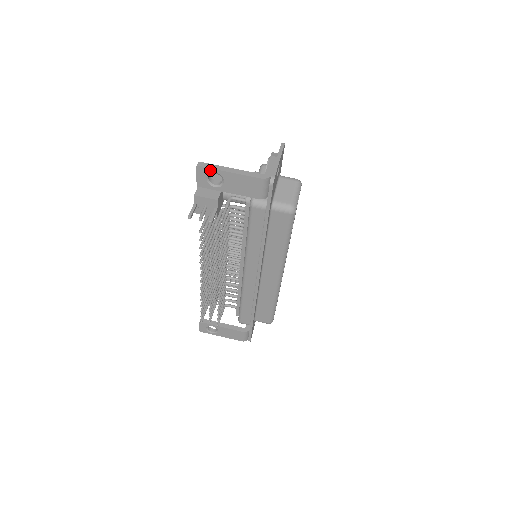
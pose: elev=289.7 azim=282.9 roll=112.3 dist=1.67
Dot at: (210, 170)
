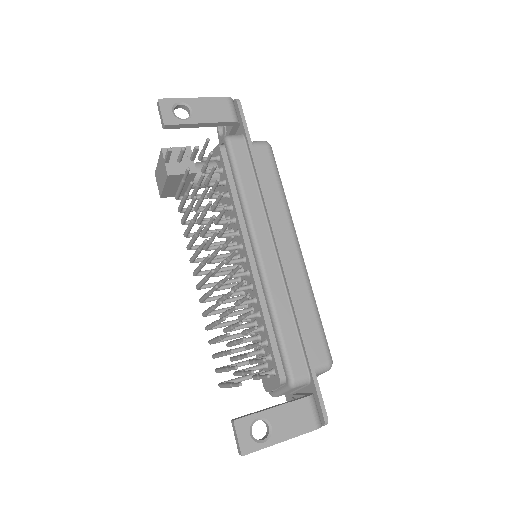
Dot at: (174, 101)
